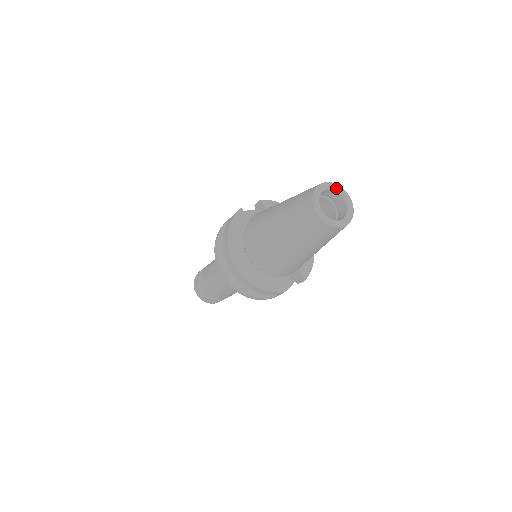
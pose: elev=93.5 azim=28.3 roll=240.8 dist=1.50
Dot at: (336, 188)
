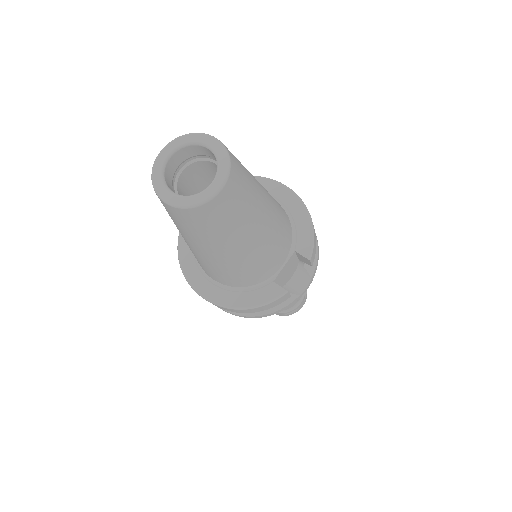
Dot at: (185, 141)
